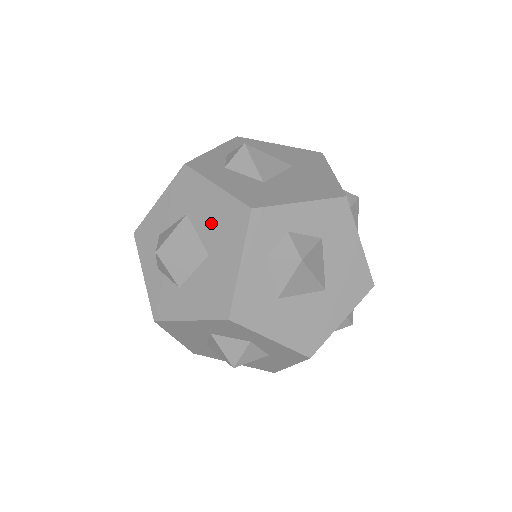
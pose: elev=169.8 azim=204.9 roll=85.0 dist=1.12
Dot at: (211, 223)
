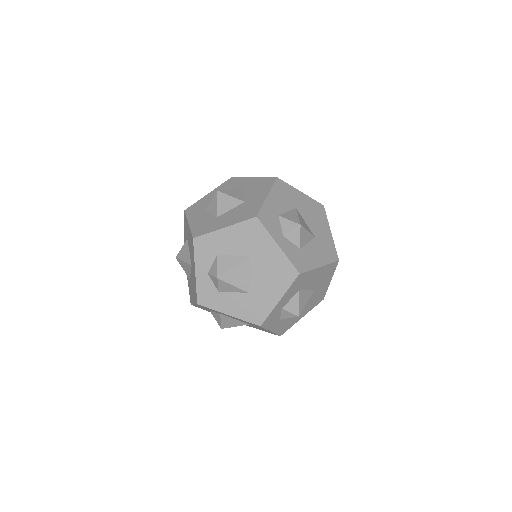
Dot at: (240, 320)
